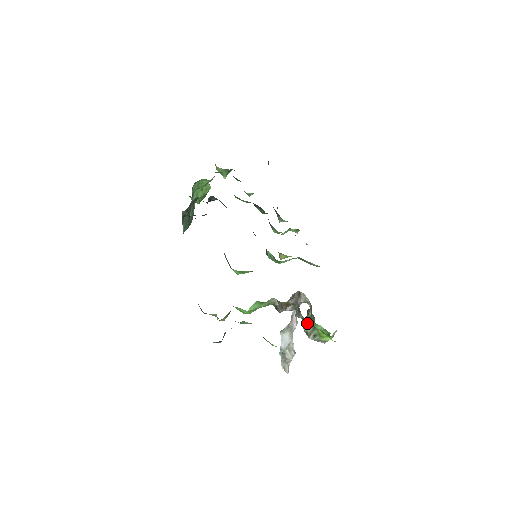
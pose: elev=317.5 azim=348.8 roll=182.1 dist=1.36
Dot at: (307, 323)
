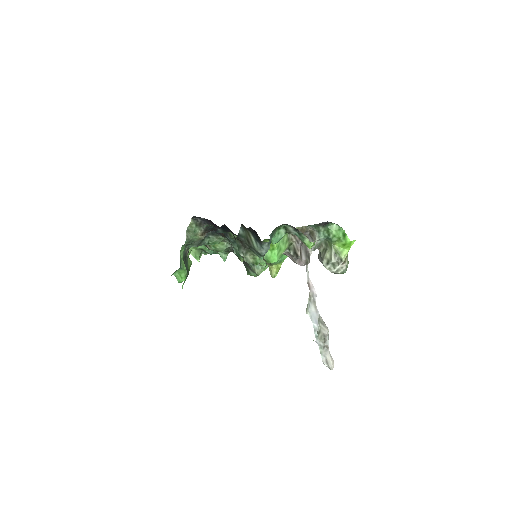
Dot at: (323, 255)
